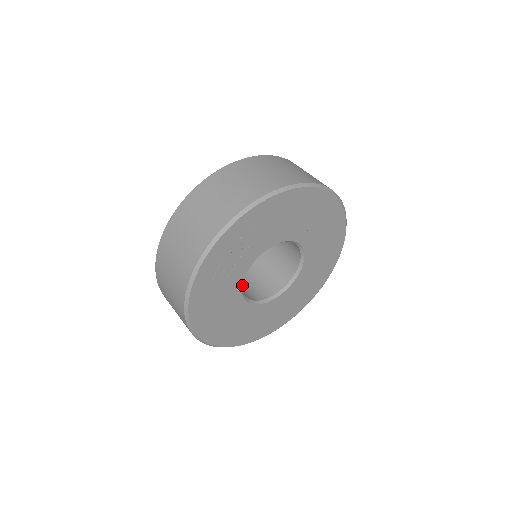
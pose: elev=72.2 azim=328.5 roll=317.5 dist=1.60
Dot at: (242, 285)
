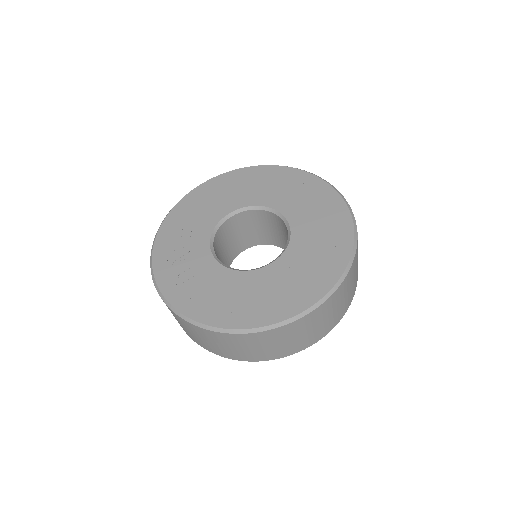
Dot at: (227, 267)
